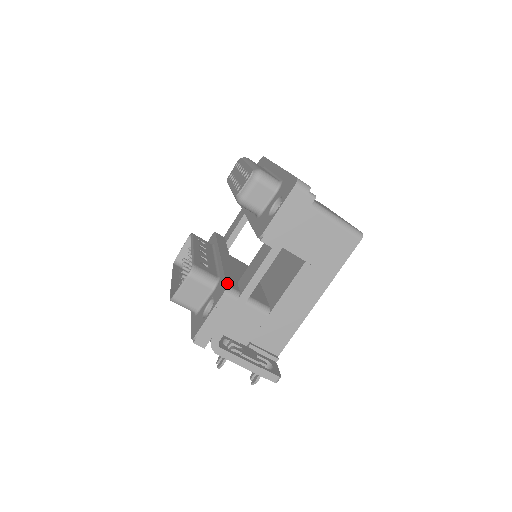
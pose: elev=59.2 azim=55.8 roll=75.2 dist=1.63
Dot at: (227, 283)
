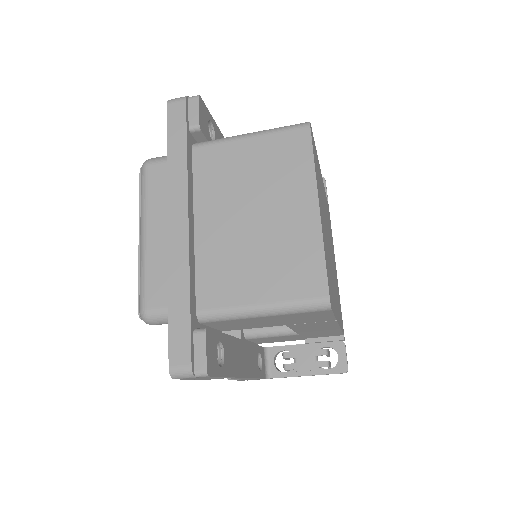
Dot at: occluded
